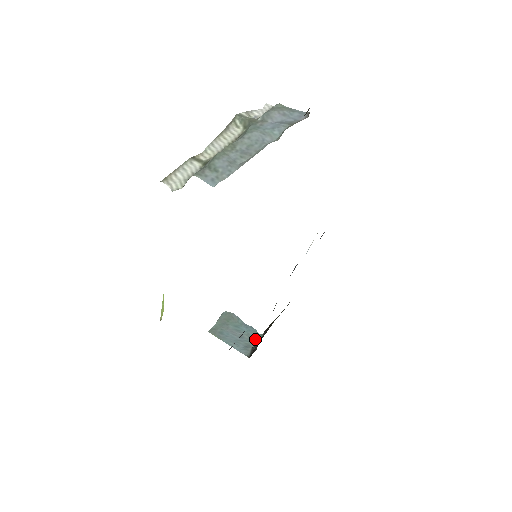
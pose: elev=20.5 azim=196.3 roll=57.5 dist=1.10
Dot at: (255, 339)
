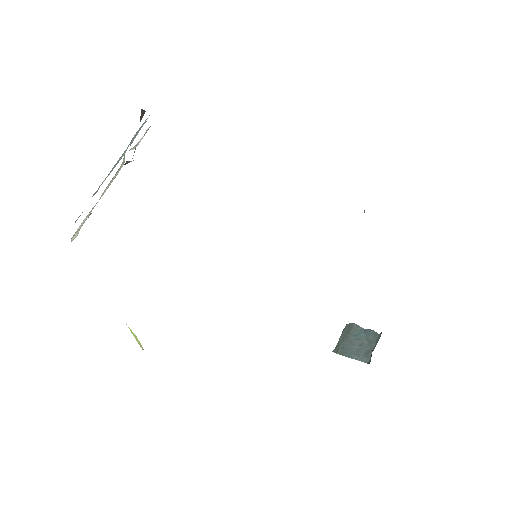
Dot at: (375, 341)
